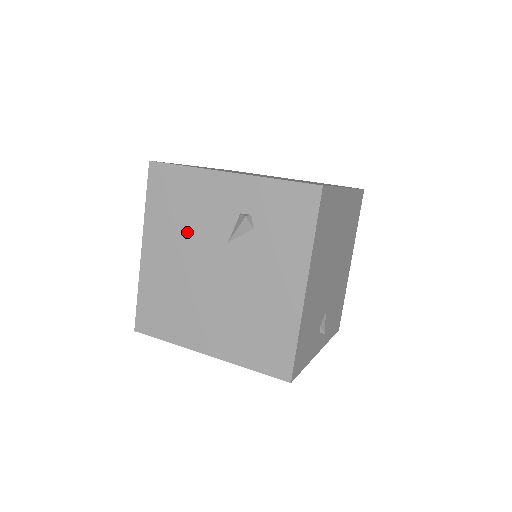
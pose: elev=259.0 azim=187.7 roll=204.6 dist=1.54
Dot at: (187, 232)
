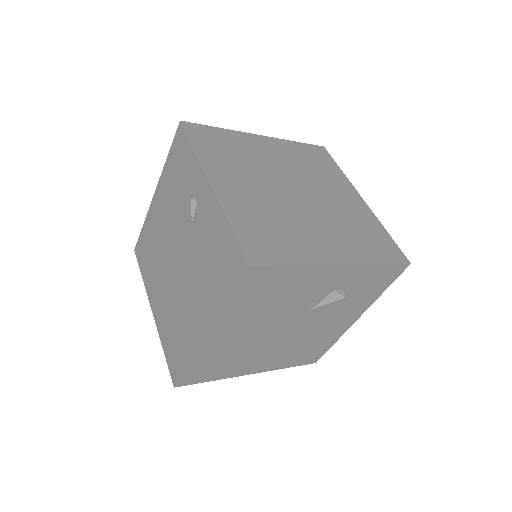
Dot at: (271, 313)
